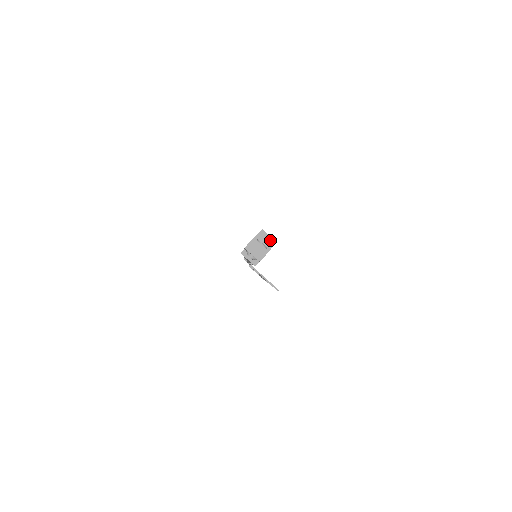
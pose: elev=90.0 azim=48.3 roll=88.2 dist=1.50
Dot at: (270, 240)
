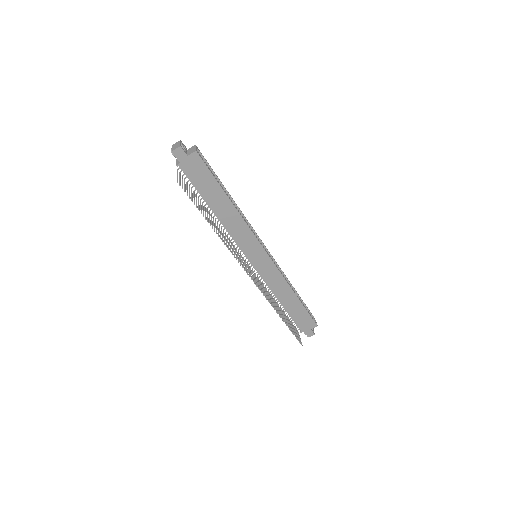
Dot at: (194, 150)
